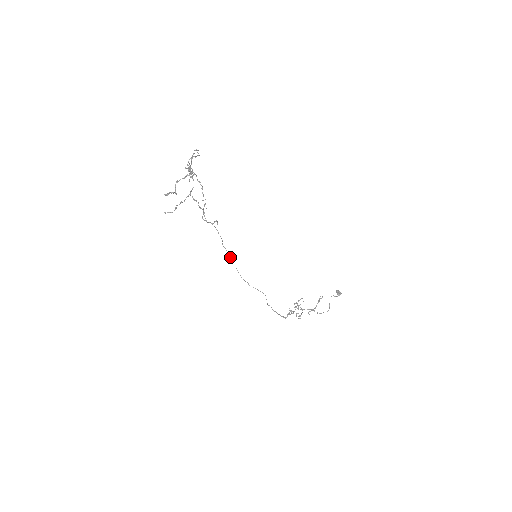
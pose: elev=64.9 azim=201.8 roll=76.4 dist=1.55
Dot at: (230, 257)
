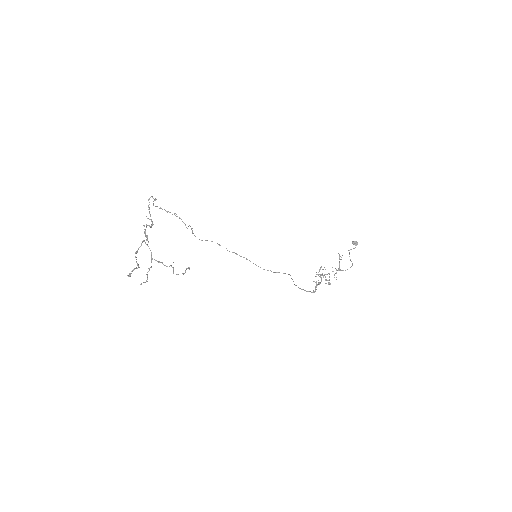
Dot at: occluded
